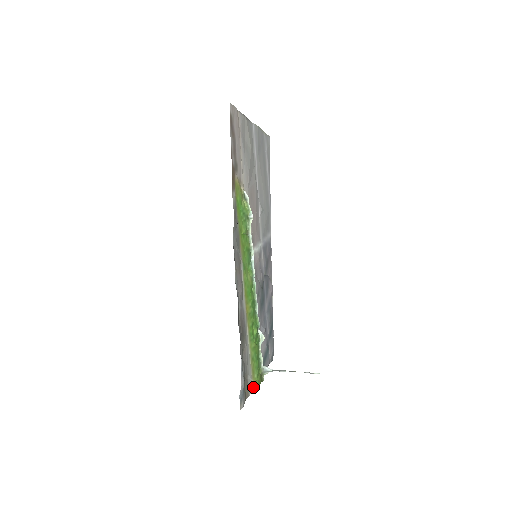
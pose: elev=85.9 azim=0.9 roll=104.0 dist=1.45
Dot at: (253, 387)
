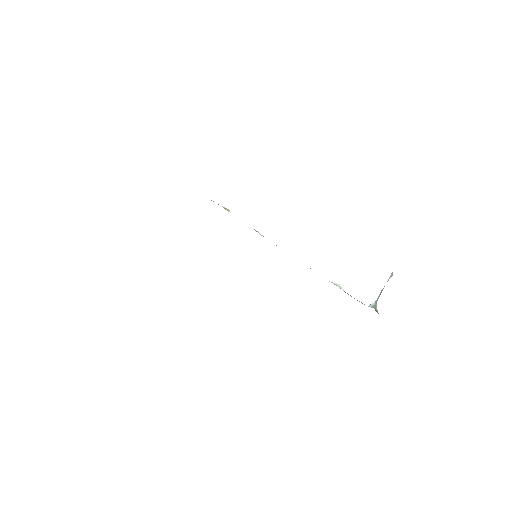
Dot at: occluded
